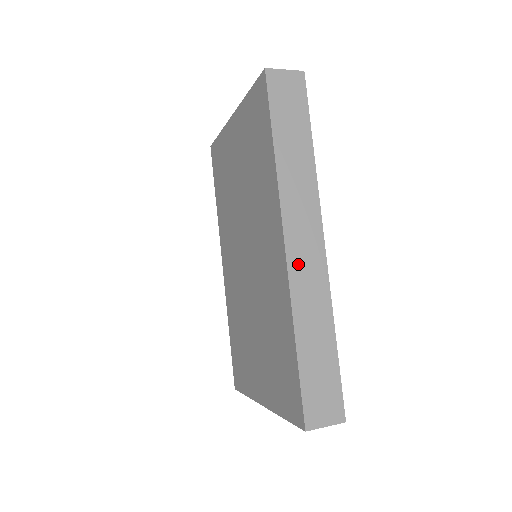
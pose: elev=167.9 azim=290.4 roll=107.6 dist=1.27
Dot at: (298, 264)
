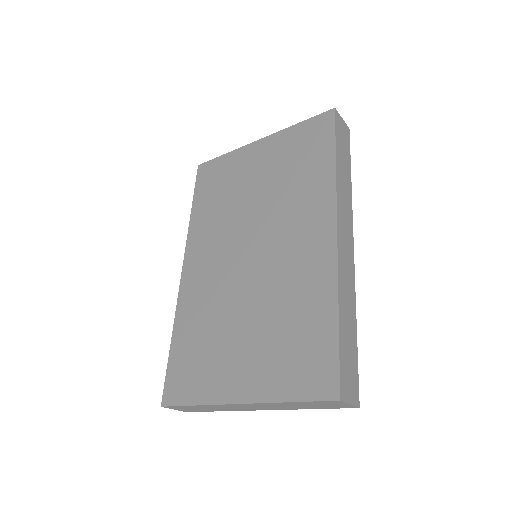
Dot at: (342, 251)
